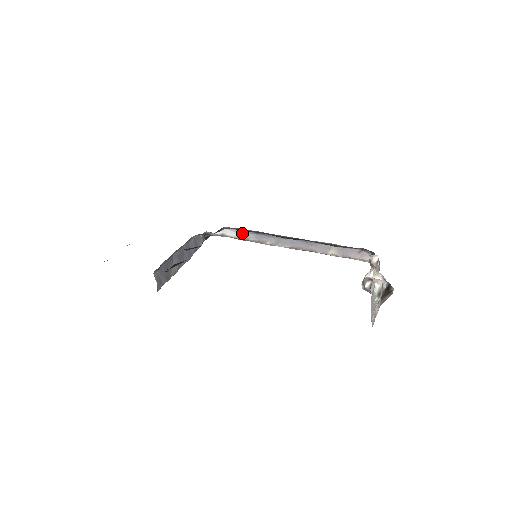
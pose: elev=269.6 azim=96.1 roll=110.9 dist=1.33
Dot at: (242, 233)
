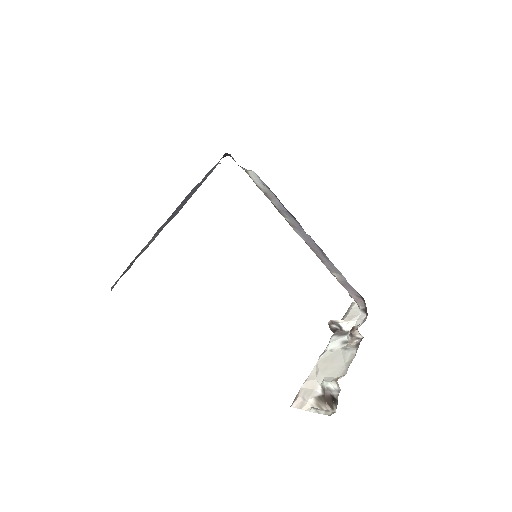
Dot at: (268, 190)
